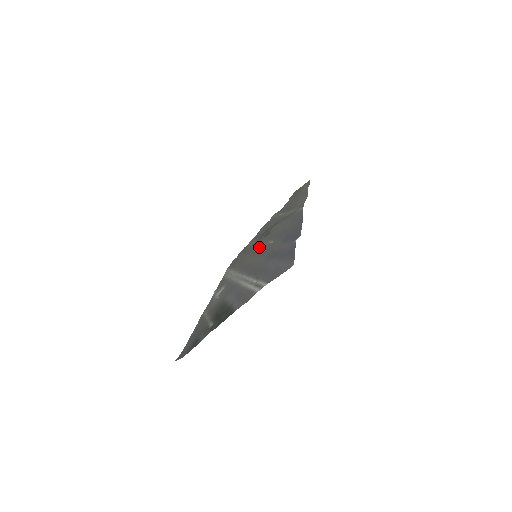
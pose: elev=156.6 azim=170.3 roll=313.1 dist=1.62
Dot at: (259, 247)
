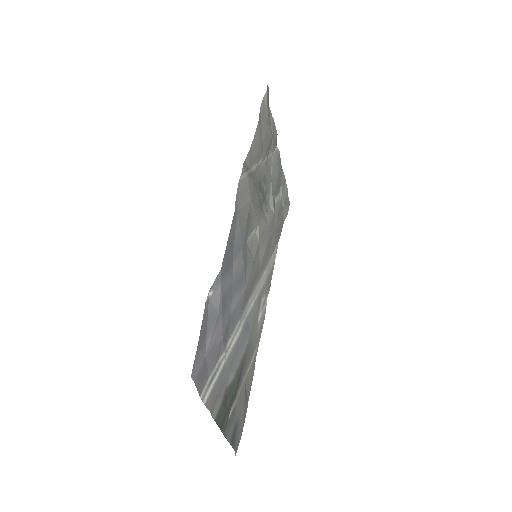
Dot at: (265, 226)
